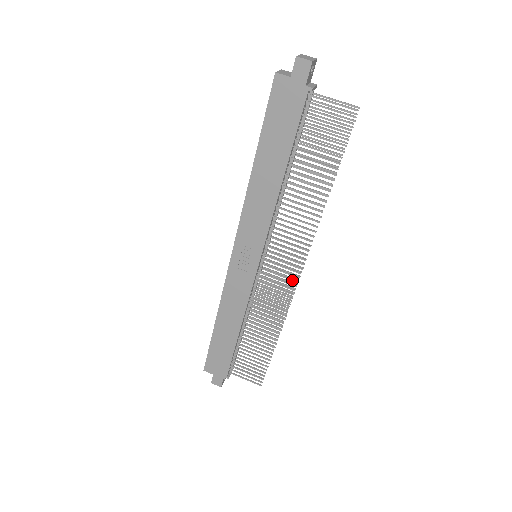
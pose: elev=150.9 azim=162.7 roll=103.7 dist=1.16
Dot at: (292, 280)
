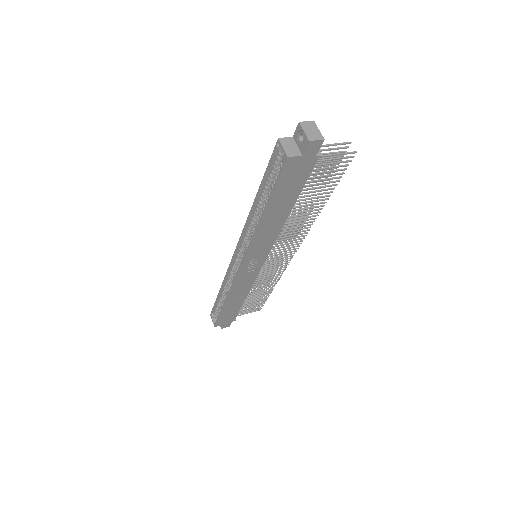
Dot at: occluded
